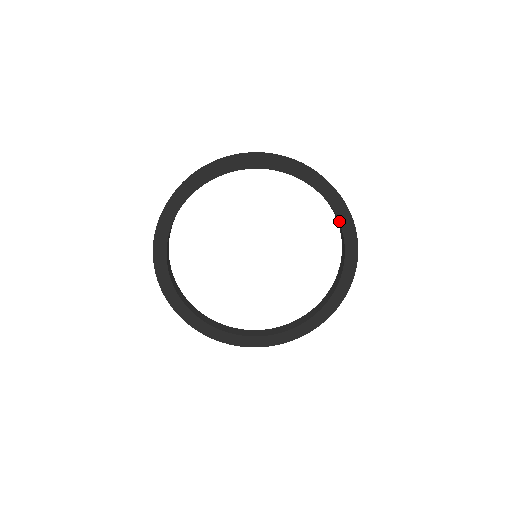
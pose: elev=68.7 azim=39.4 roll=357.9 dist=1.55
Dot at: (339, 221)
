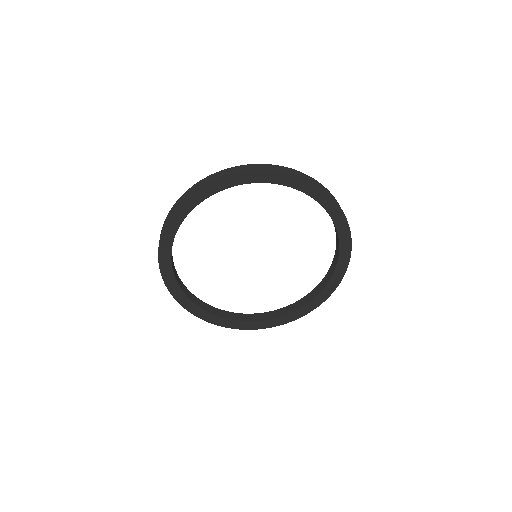
Dot at: (323, 290)
